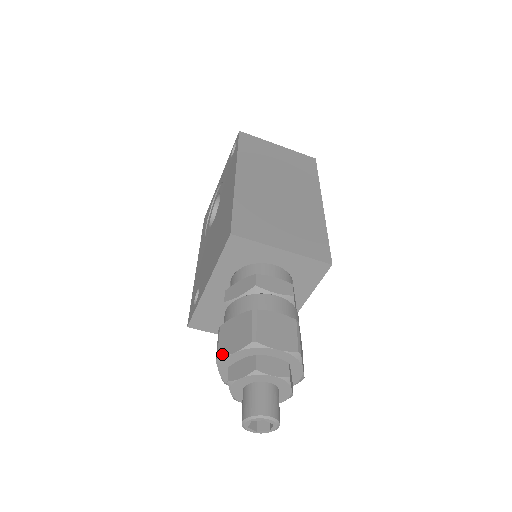
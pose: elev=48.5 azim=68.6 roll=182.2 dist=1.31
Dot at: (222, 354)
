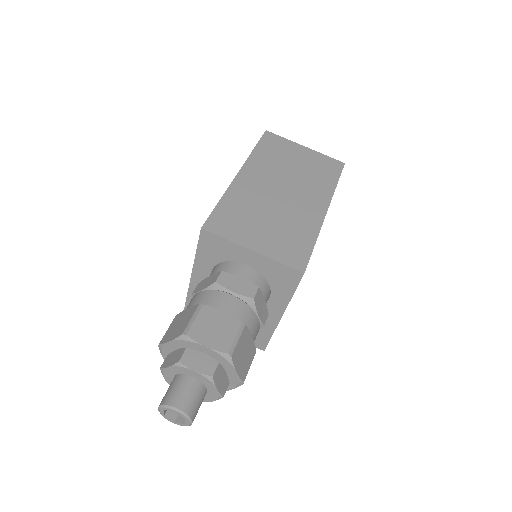
Dot at: (163, 341)
